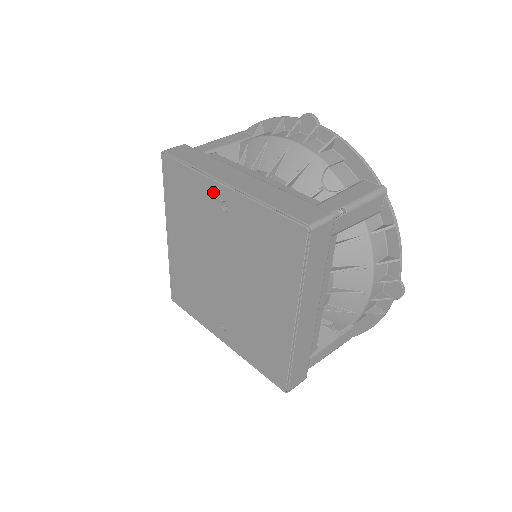
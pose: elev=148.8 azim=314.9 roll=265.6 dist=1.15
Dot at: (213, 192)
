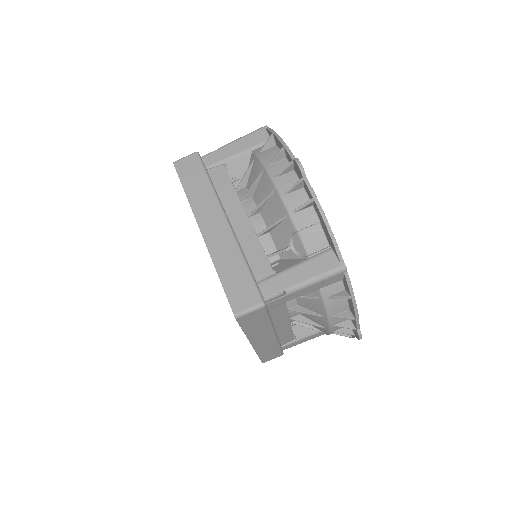
Dot at: occluded
